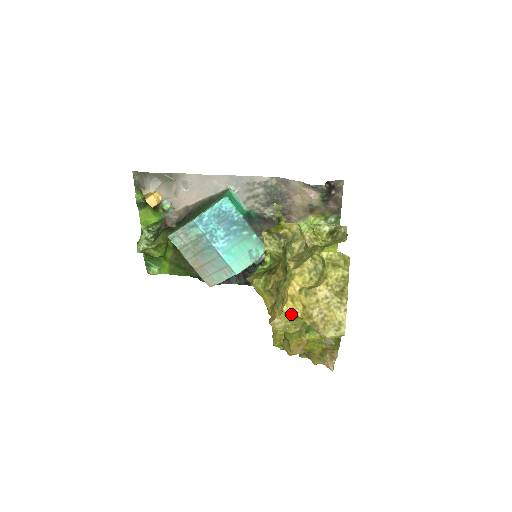
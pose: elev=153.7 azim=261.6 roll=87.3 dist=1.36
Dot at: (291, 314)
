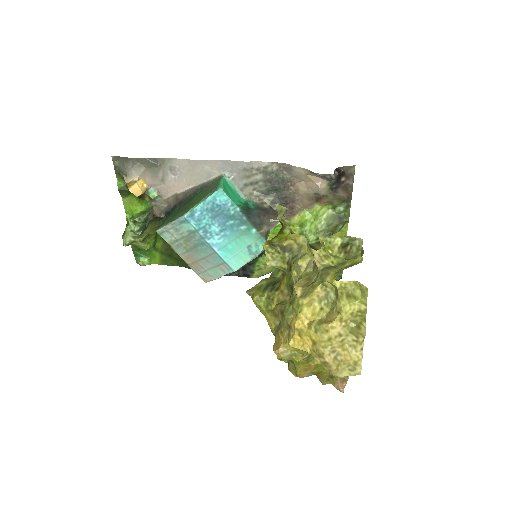
Dot at: occluded
